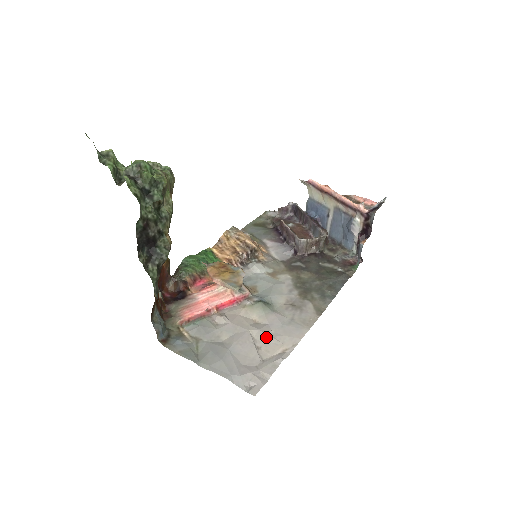
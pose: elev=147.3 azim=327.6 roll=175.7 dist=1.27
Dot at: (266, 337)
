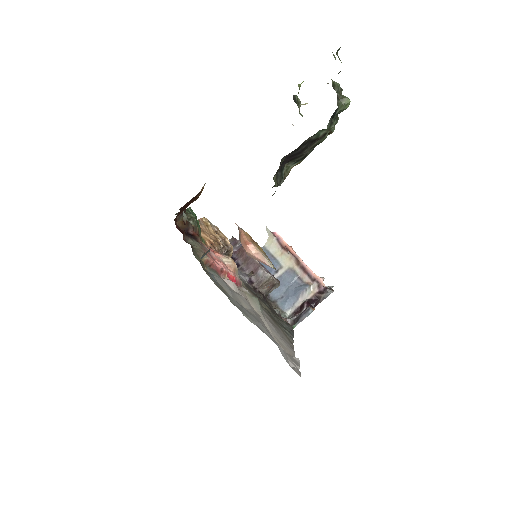
Dot at: (274, 332)
